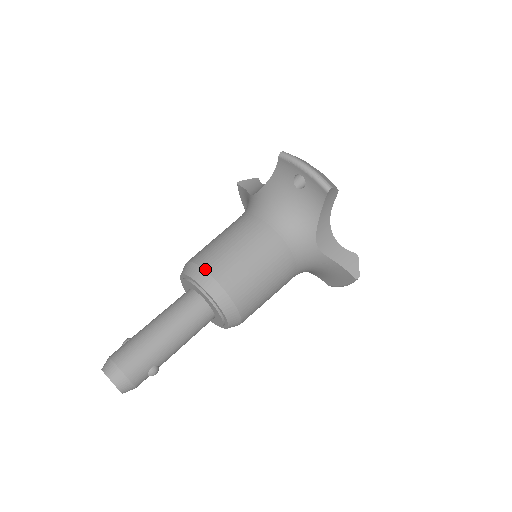
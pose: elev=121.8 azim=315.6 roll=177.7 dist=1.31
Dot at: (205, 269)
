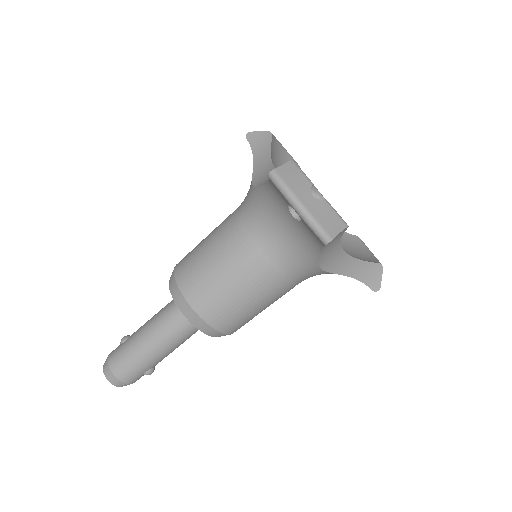
Dot at: (185, 298)
